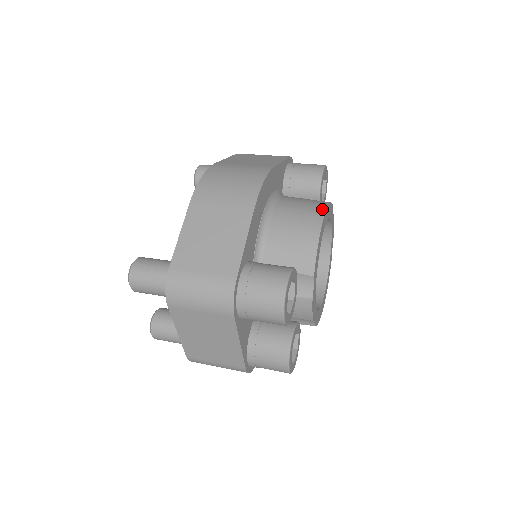
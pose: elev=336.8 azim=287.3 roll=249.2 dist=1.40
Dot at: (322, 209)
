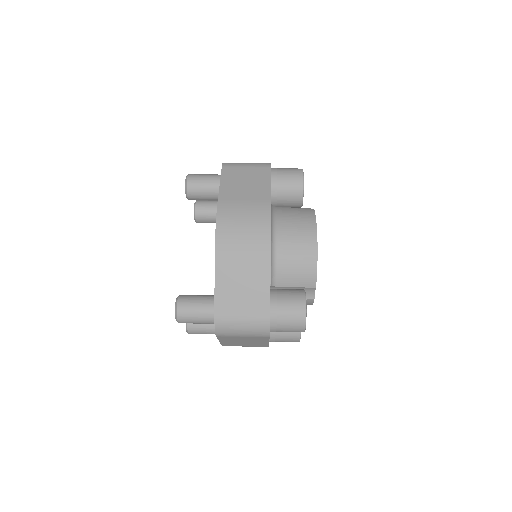
Dot at: (314, 231)
